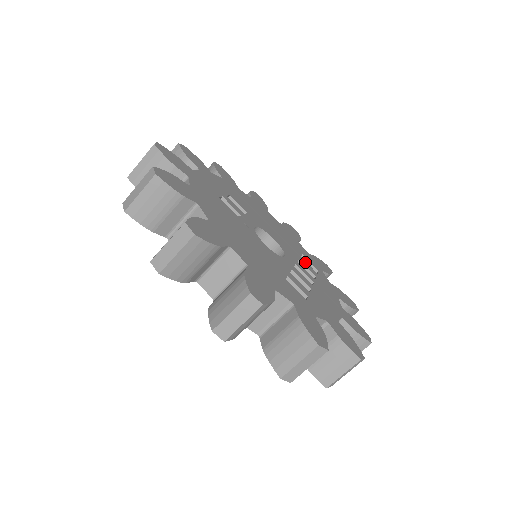
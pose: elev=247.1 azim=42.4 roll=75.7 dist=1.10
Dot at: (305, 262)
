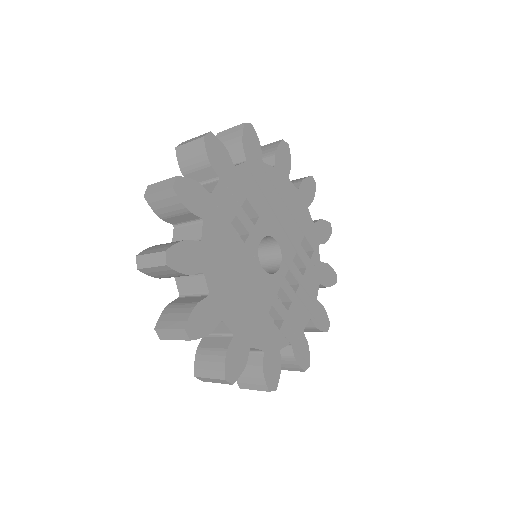
Dot at: (302, 250)
